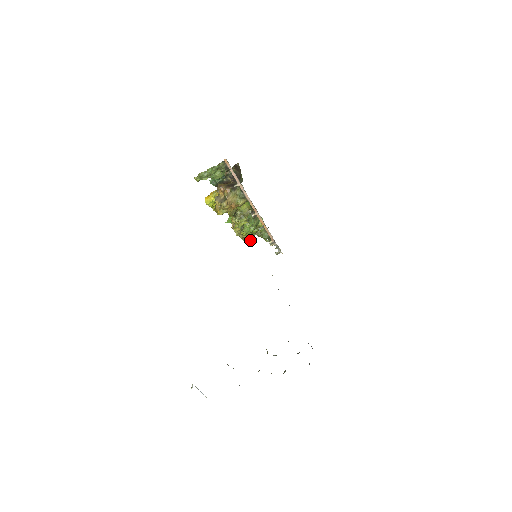
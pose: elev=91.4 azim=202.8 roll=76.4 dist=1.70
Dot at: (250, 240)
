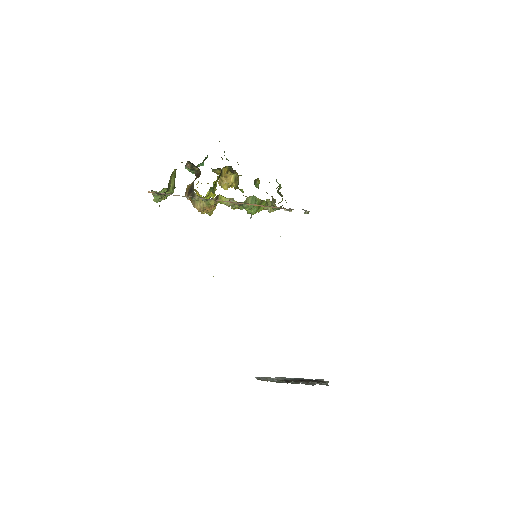
Dot at: (269, 210)
